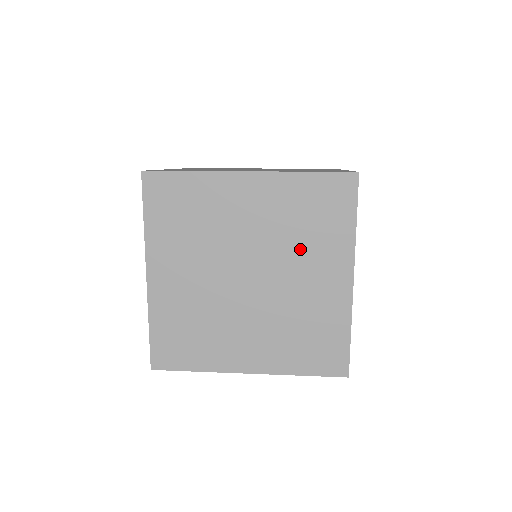
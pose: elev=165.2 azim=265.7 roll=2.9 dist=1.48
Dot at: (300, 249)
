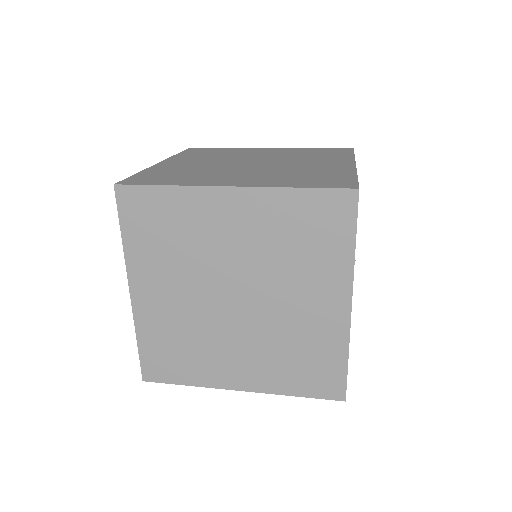
Dot at: (291, 272)
